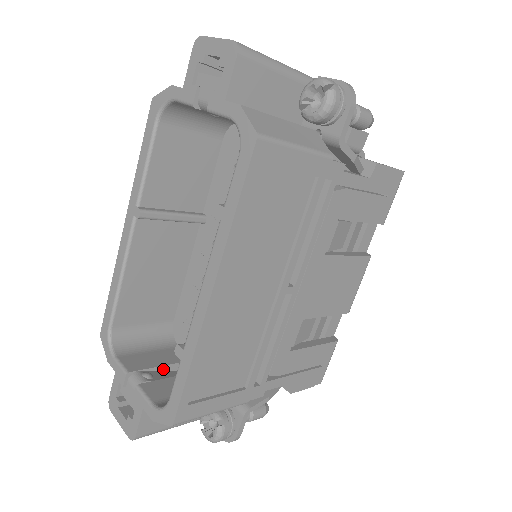
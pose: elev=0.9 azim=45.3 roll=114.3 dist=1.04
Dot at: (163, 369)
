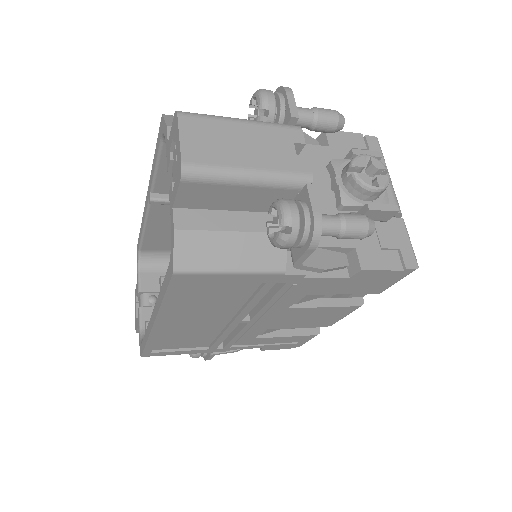
Dot at: occluded
